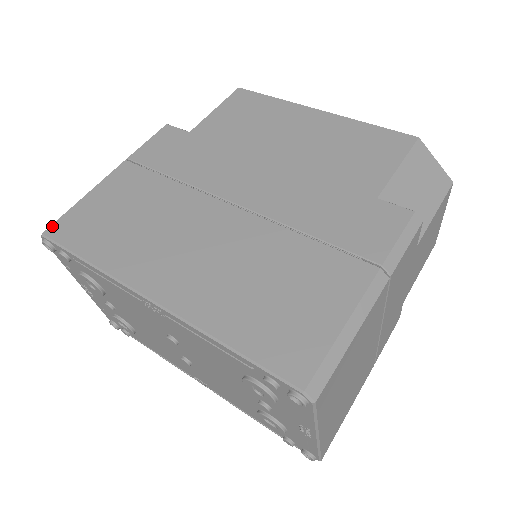
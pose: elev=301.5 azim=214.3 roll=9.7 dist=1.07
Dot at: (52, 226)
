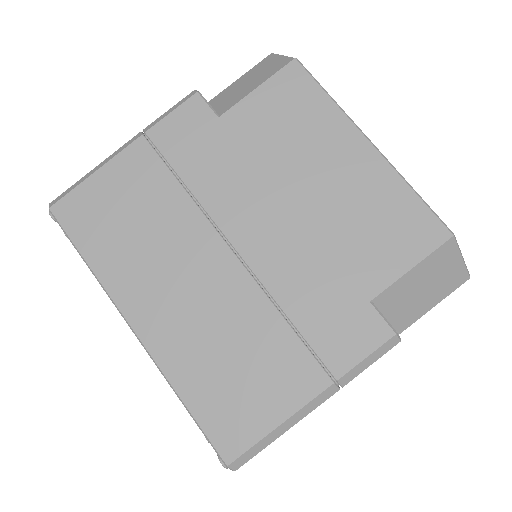
Dot at: (59, 202)
